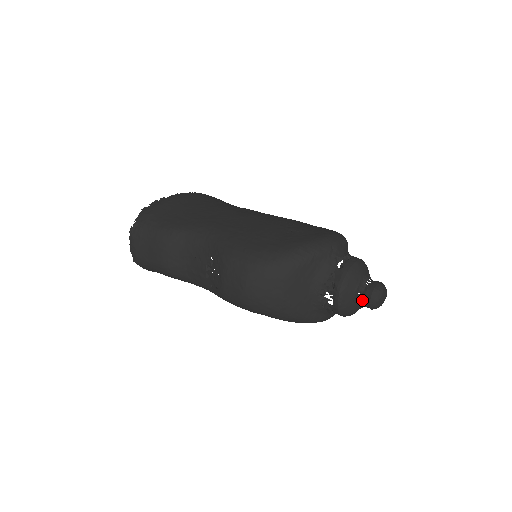
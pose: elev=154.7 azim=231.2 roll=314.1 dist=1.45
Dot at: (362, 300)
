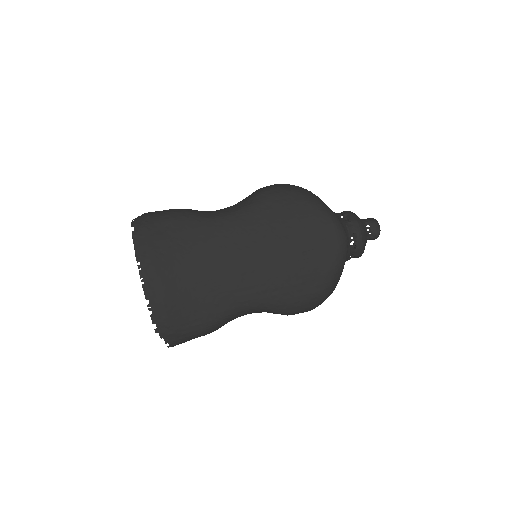
Dot at: occluded
